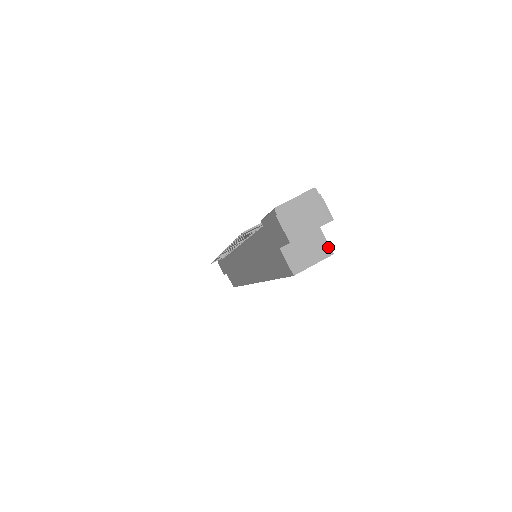
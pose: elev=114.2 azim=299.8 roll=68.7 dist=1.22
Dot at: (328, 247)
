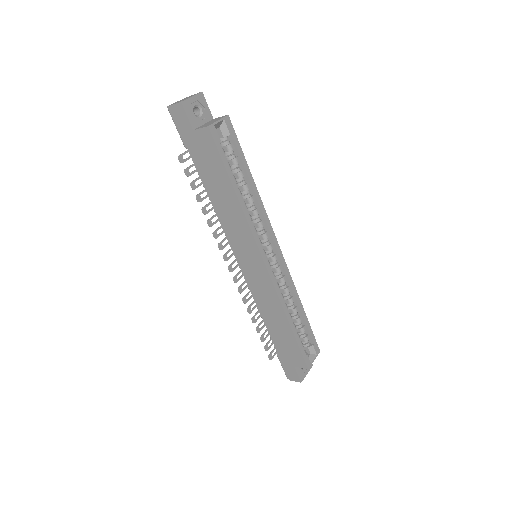
Dot at: (223, 116)
